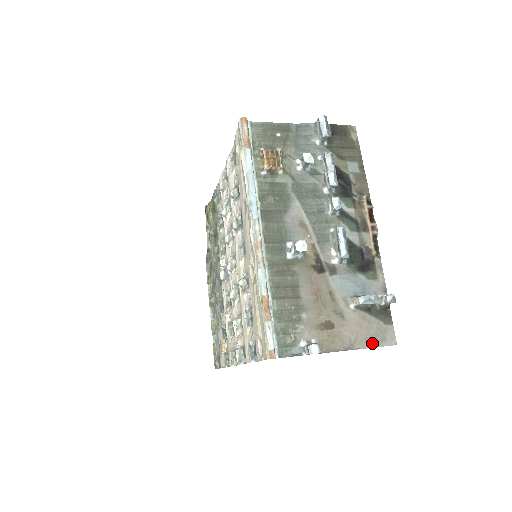
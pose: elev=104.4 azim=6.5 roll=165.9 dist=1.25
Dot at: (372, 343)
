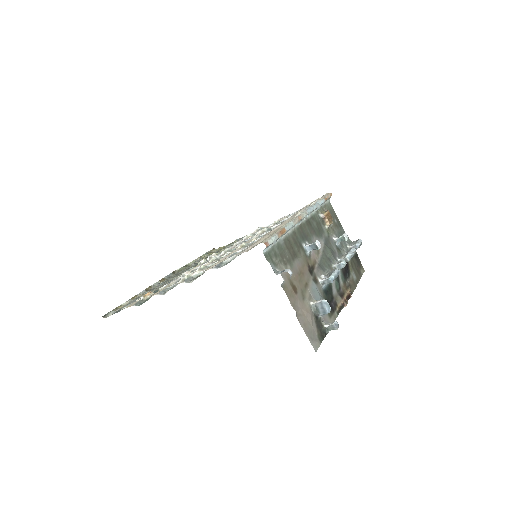
Dot at: (306, 330)
